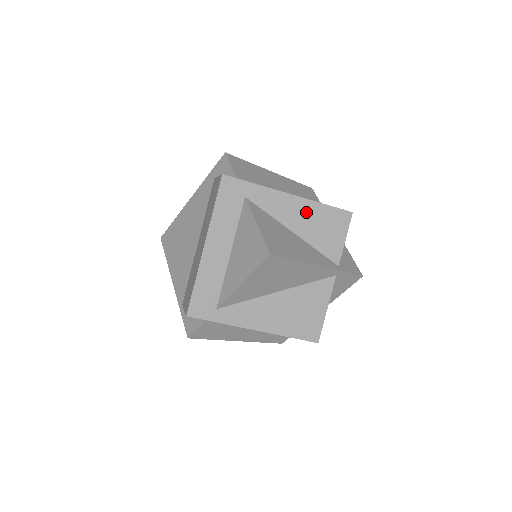
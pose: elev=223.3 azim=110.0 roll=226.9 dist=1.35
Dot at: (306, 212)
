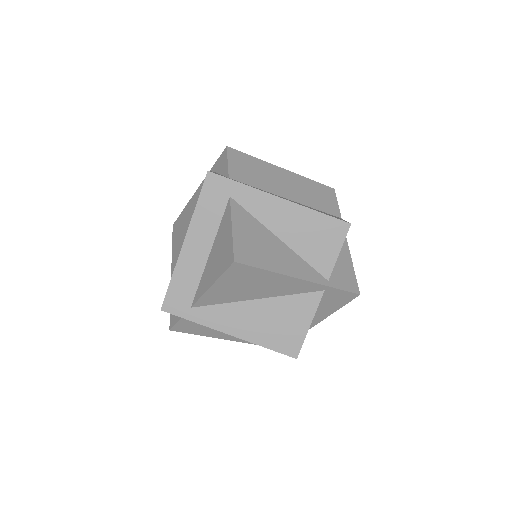
Dot at: (296, 218)
